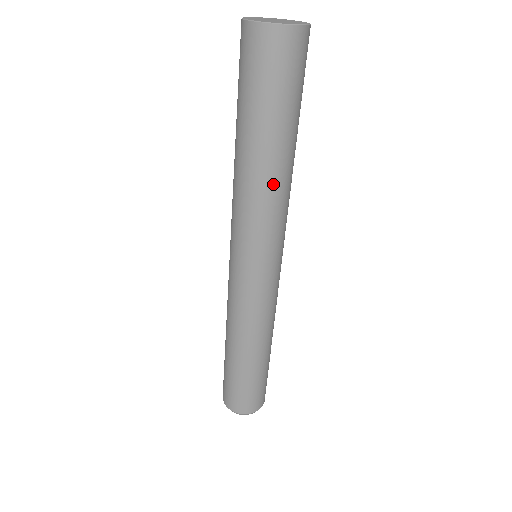
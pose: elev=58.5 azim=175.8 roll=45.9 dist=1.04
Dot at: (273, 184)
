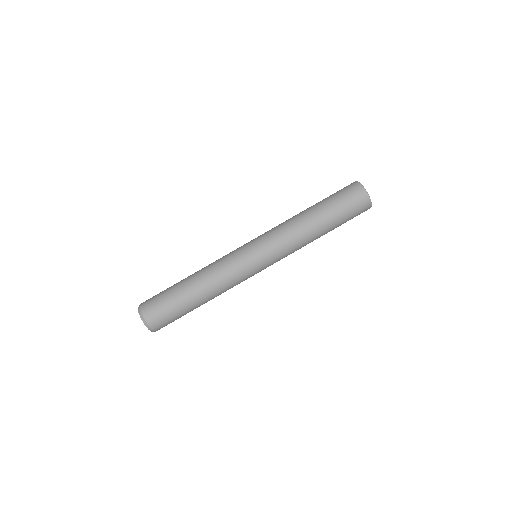
Dot at: (309, 241)
